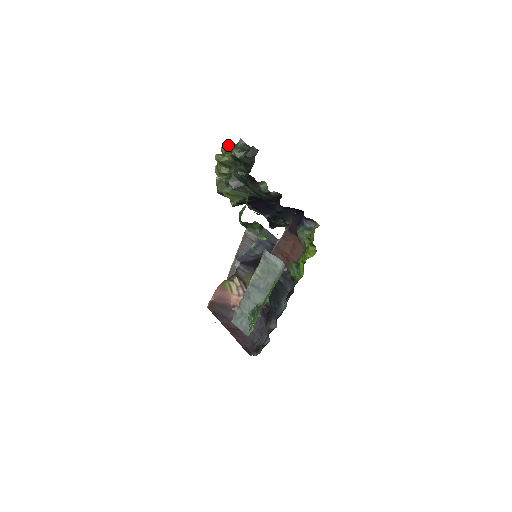
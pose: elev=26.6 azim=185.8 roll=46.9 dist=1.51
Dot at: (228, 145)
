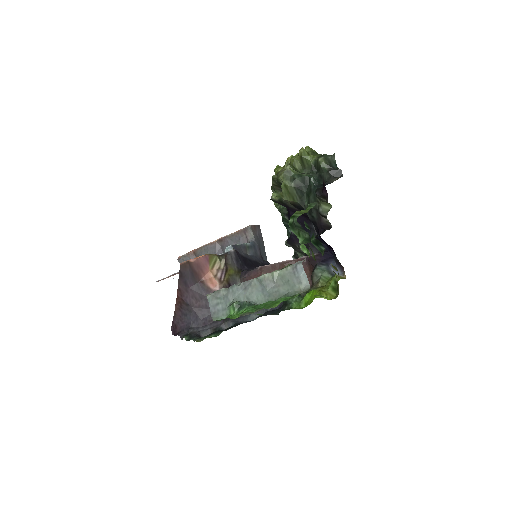
Dot at: occluded
